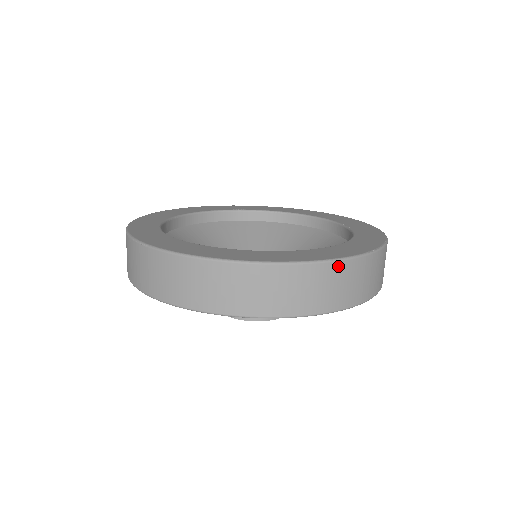
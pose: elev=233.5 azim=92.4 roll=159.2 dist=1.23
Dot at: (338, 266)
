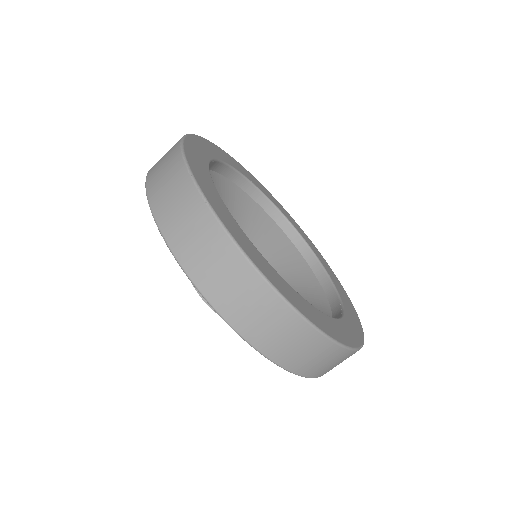
Dot at: (339, 350)
